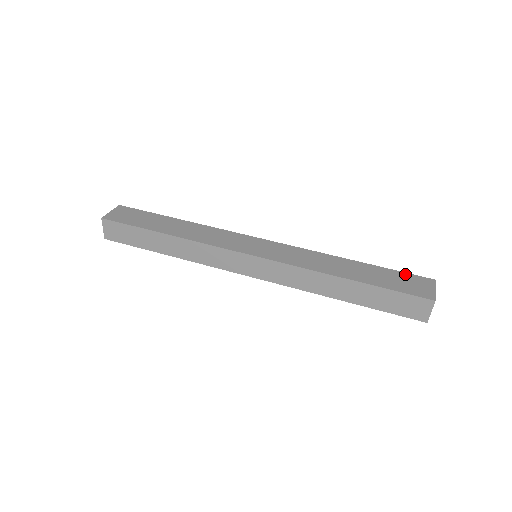
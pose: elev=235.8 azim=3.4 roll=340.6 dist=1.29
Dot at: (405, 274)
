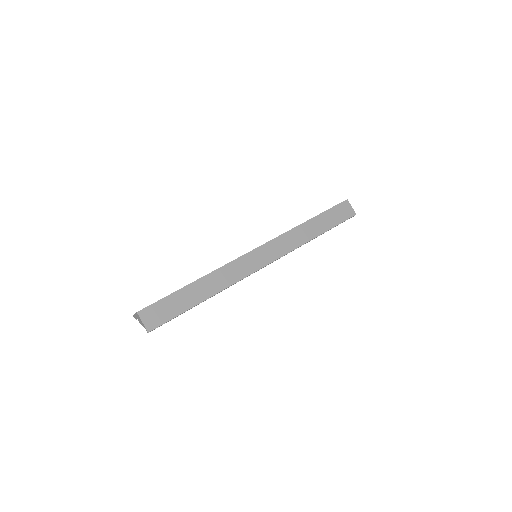
Dot at: occluded
